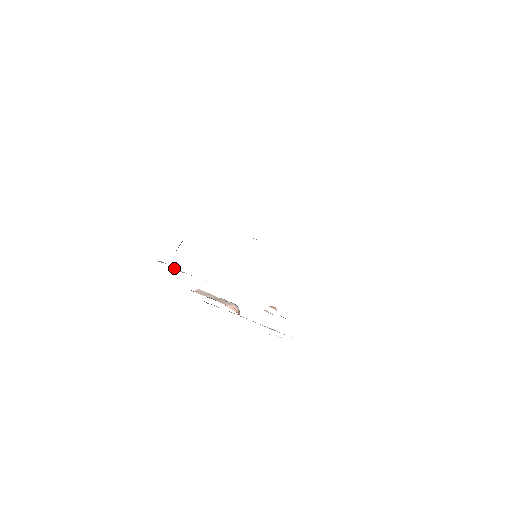
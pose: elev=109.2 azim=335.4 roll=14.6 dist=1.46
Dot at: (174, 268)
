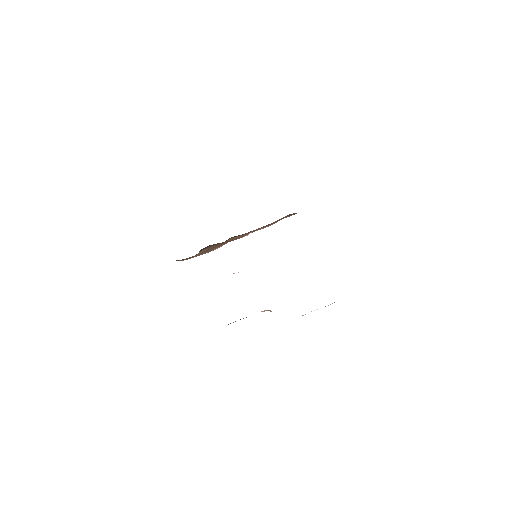
Dot at: occluded
